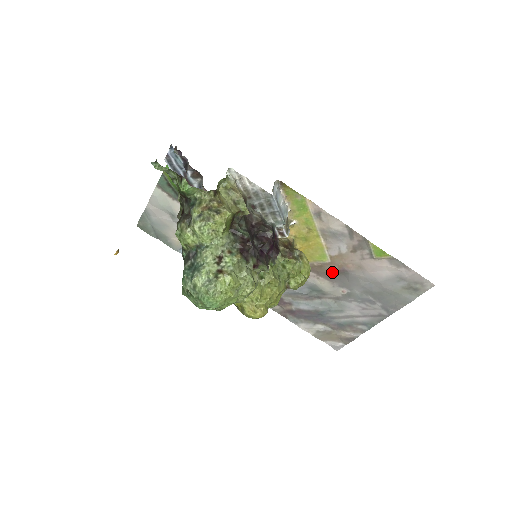
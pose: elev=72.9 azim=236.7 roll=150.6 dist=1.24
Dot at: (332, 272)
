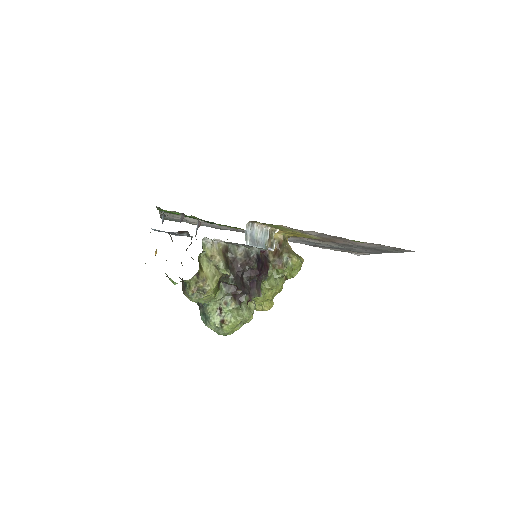
Dot at: (326, 241)
